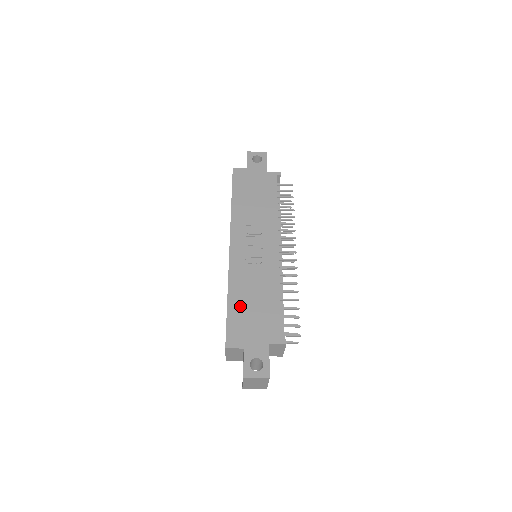
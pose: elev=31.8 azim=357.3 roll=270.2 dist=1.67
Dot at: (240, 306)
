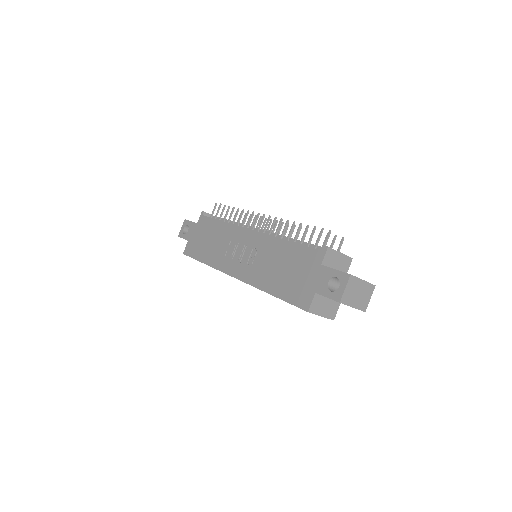
Dot at: (280, 284)
